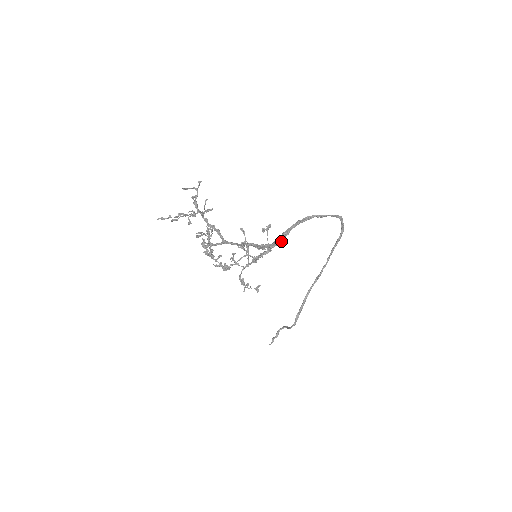
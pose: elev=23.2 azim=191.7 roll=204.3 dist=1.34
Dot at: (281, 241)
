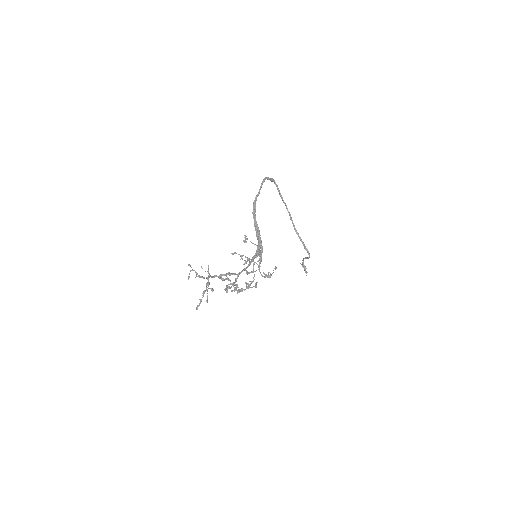
Dot at: (260, 235)
